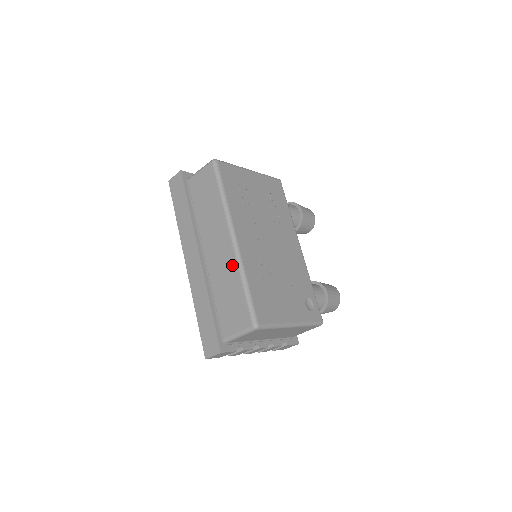
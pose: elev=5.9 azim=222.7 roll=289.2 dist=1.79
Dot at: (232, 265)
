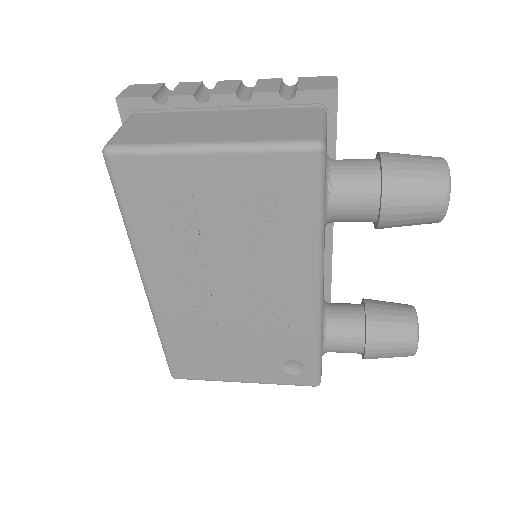
Dot at: occluded
